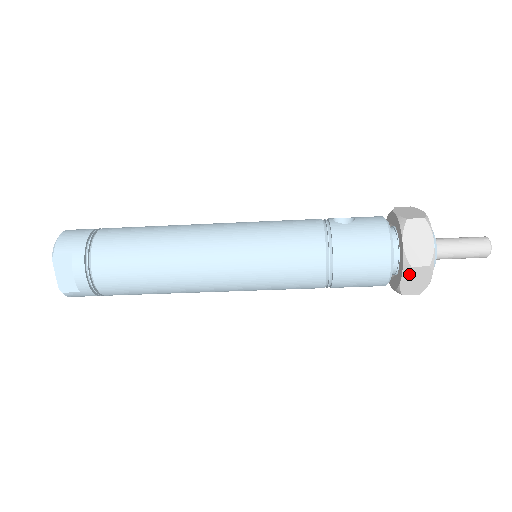
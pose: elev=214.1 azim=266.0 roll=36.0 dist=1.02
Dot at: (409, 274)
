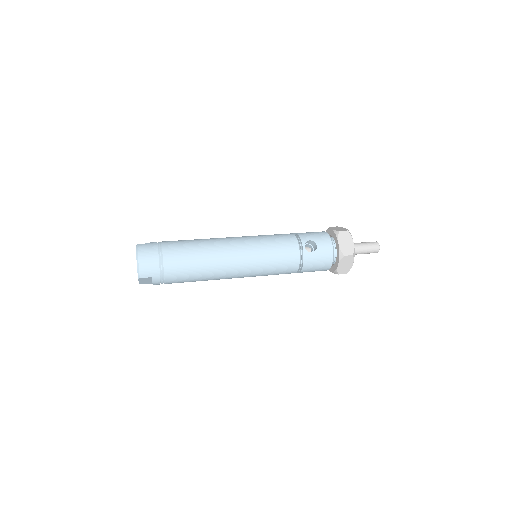
Dot at: occluded
